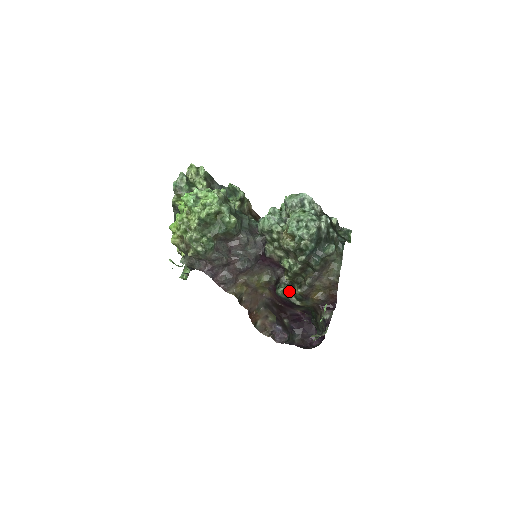
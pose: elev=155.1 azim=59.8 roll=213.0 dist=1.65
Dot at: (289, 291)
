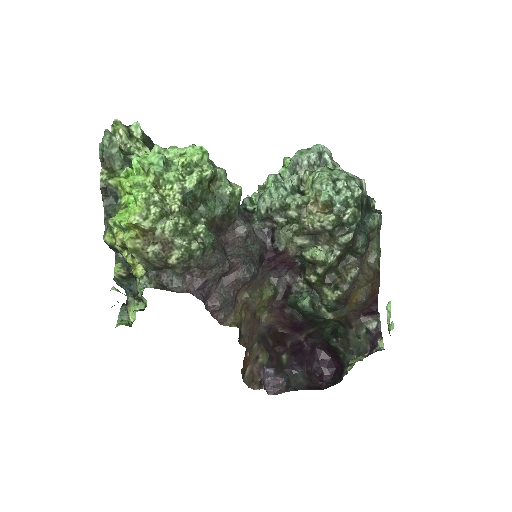
Dot at: (314, 300)
